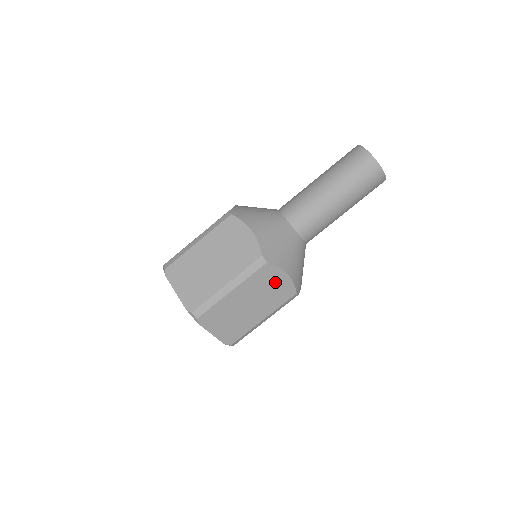
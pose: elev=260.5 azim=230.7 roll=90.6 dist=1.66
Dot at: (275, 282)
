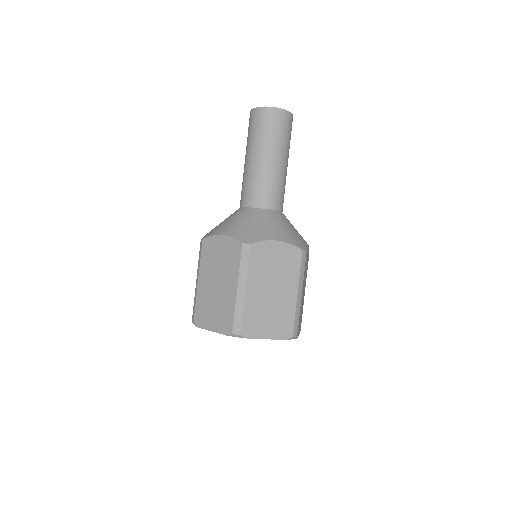
Dot at: occluded
